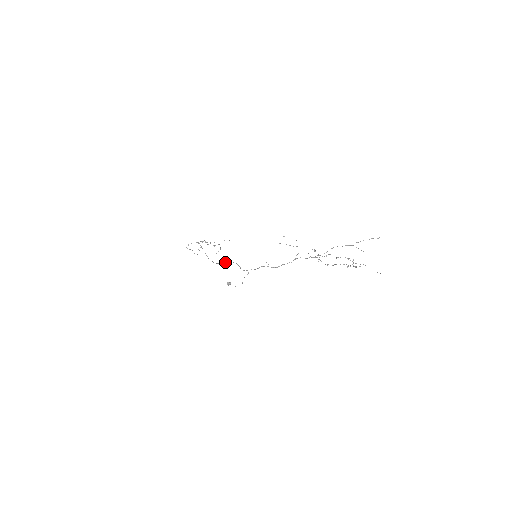
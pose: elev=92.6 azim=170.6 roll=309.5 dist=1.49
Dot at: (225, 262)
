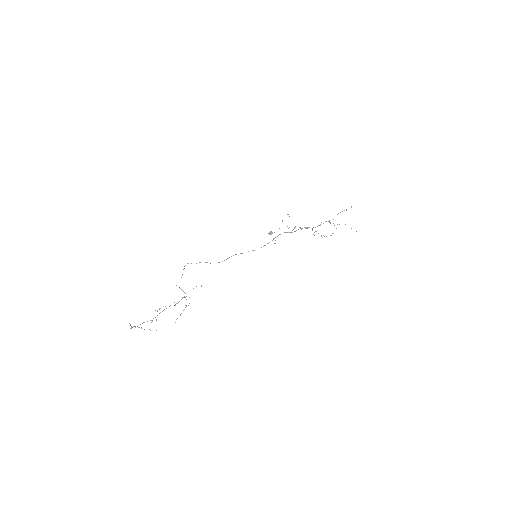
Dot at: occluded
